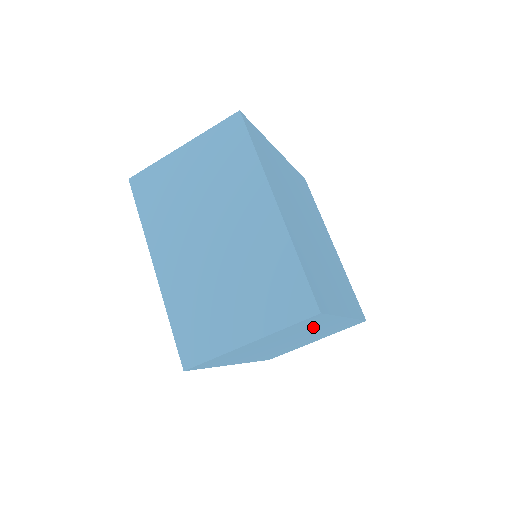
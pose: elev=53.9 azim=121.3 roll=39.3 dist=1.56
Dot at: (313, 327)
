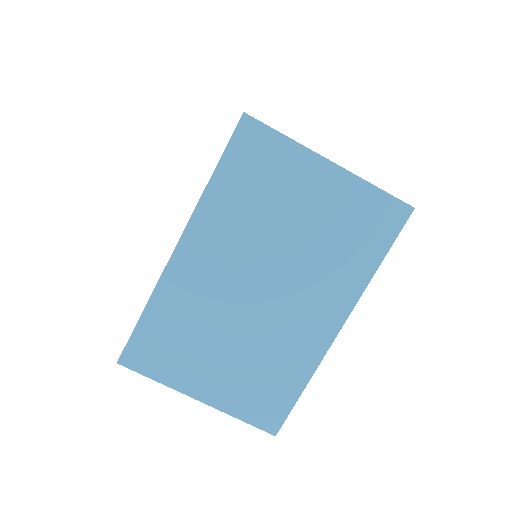
Dot at: (333, 270)
